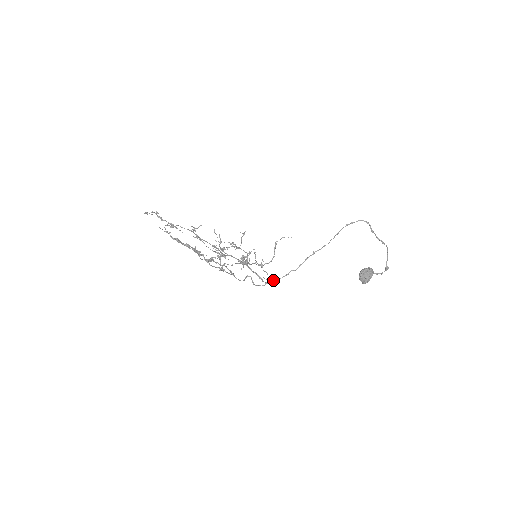
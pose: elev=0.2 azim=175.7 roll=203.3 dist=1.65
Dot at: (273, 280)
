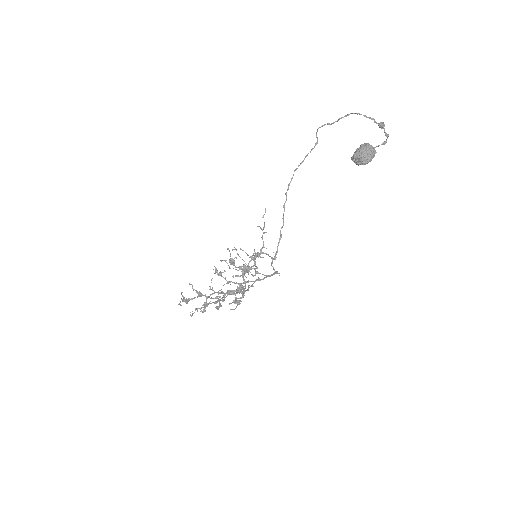
Dot at: (261, 251)
